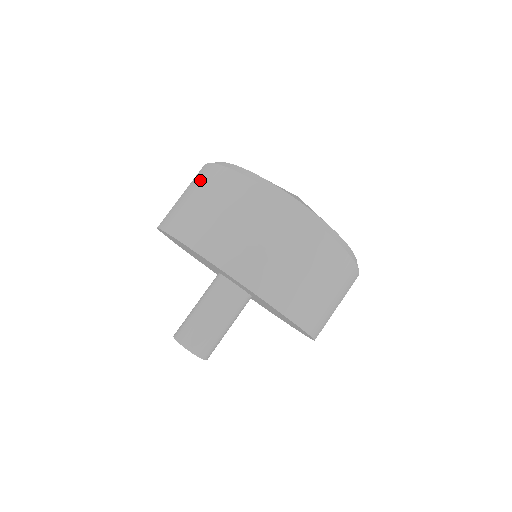
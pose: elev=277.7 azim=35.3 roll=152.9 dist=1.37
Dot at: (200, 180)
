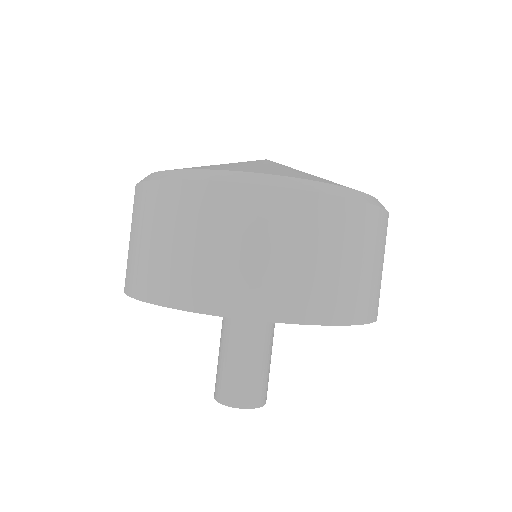
Dot at: (147, 211)
